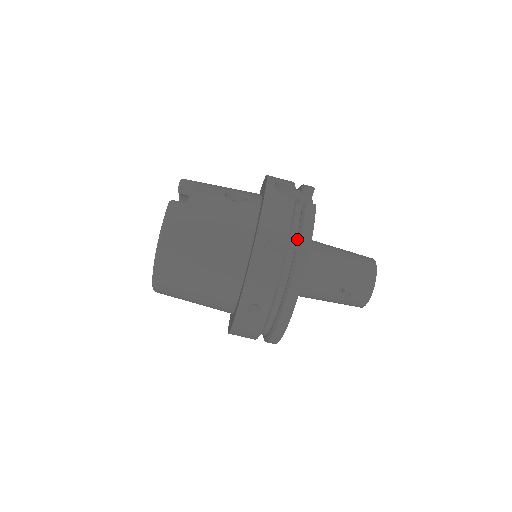
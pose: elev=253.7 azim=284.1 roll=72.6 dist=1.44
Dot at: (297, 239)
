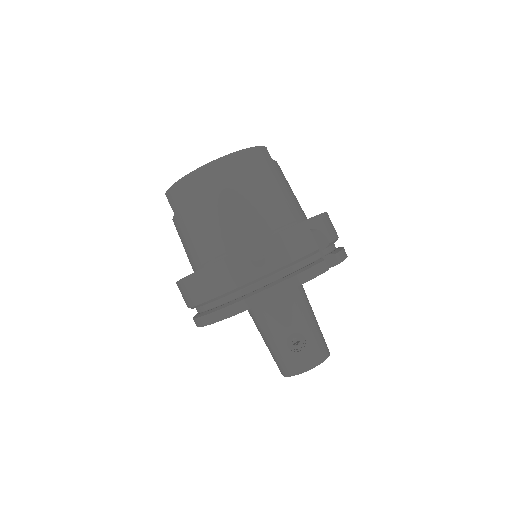
Dot at: (329, 253)
